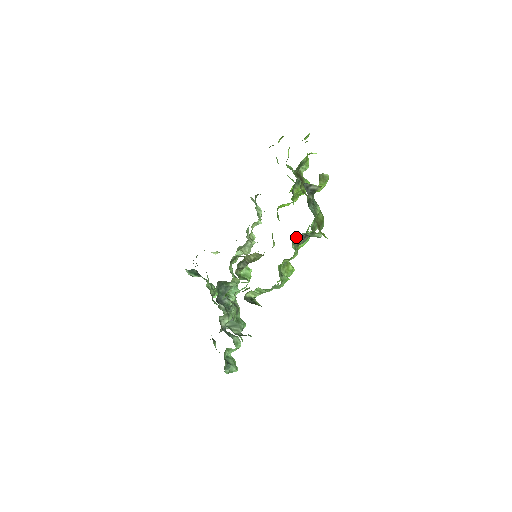
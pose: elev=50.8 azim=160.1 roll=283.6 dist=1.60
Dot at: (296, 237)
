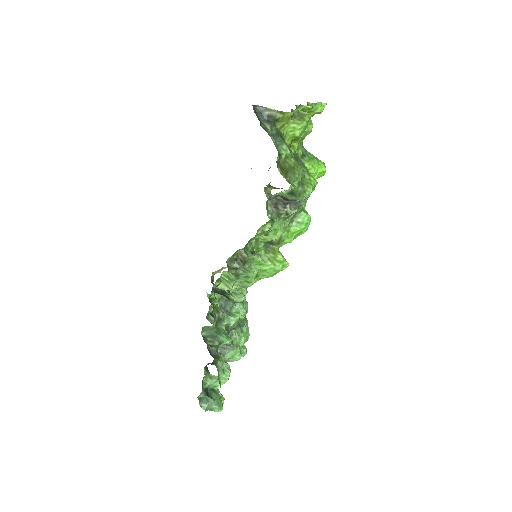
Dot at: (273, 203)
